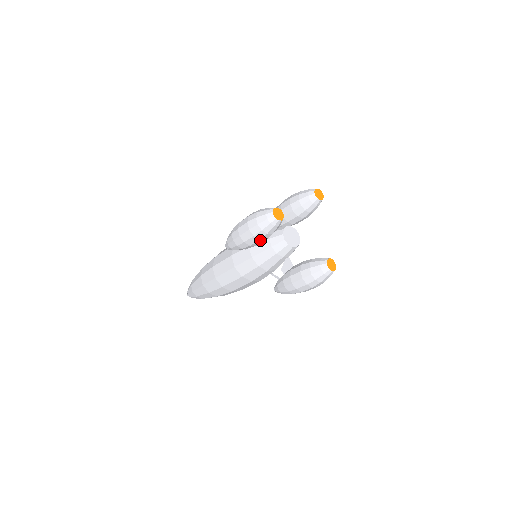
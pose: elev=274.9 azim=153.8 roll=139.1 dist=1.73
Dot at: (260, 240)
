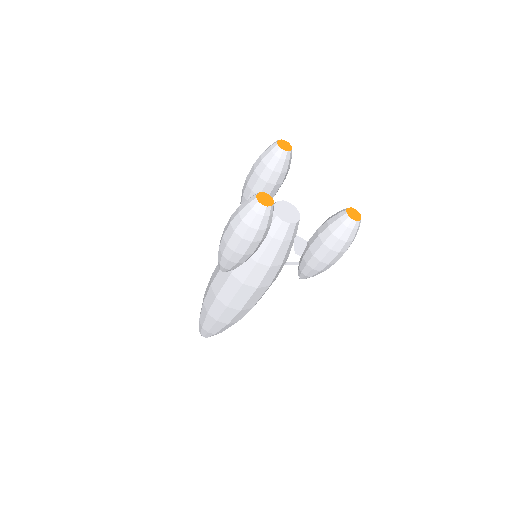
Dot at: (261, 241)
